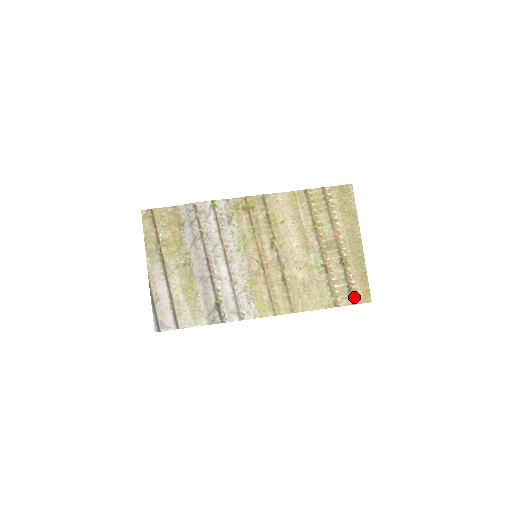
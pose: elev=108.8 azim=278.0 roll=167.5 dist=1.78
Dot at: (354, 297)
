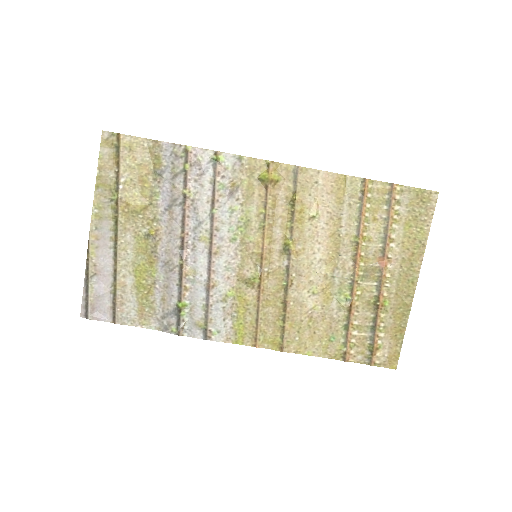
Dot at: (375, 356)
